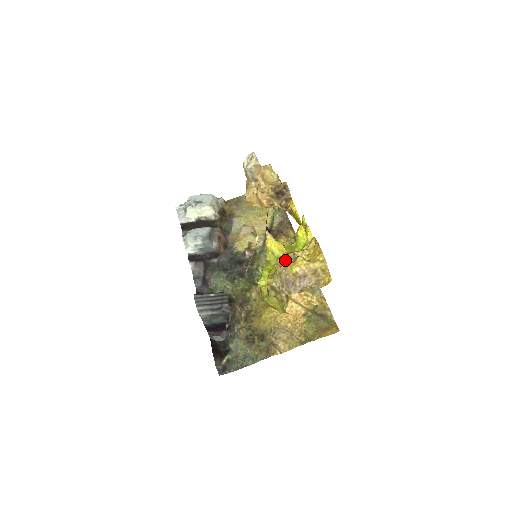
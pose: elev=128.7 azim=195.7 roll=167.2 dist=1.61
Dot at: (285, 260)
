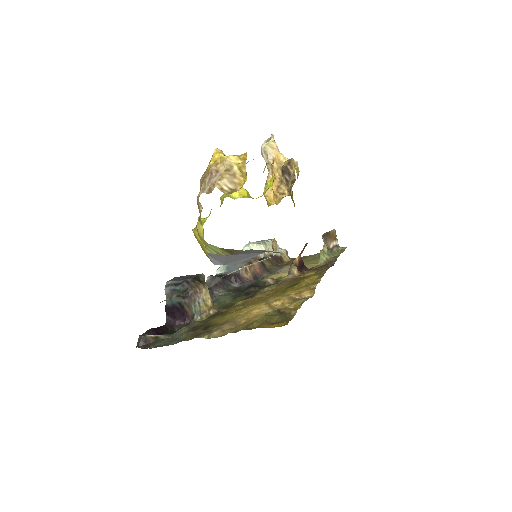
Dot at: occluded
